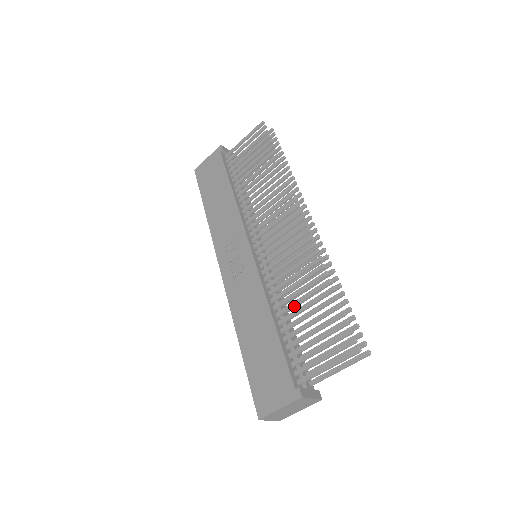
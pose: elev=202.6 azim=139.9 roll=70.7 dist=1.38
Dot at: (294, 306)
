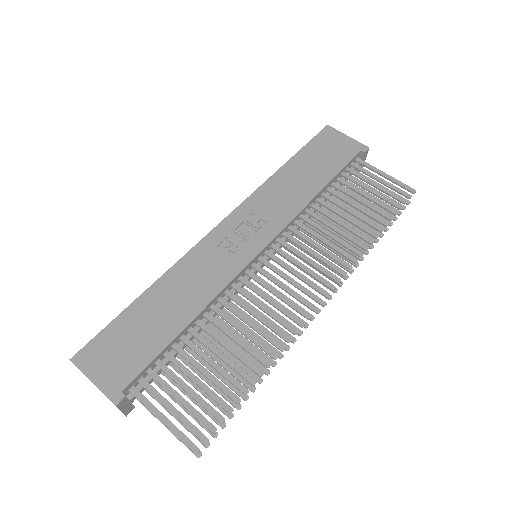
Dot at: (216, 340)
